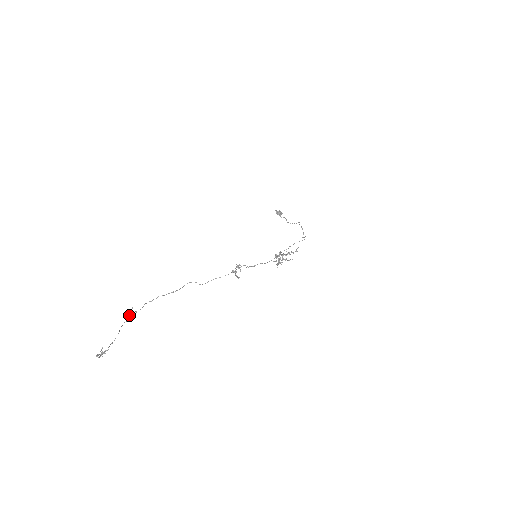
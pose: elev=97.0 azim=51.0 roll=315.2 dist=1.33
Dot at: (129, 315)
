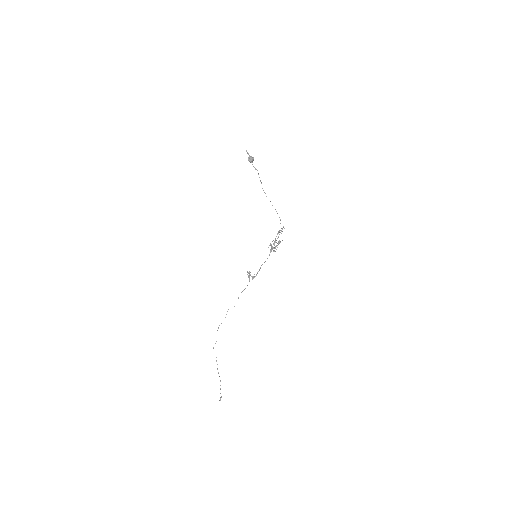
Dot at: (216, 357)
